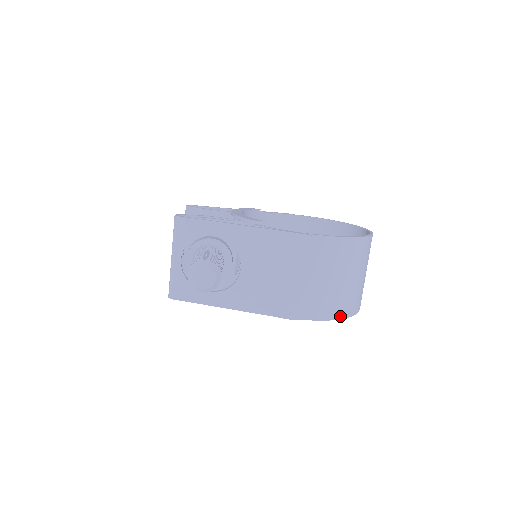
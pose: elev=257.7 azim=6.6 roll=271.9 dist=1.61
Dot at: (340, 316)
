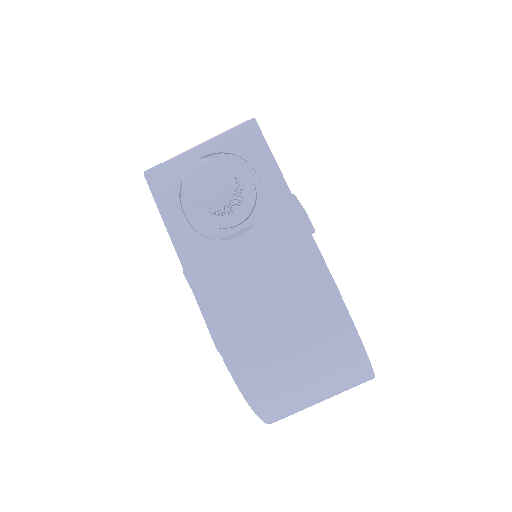
Dot at: (255, 404)
